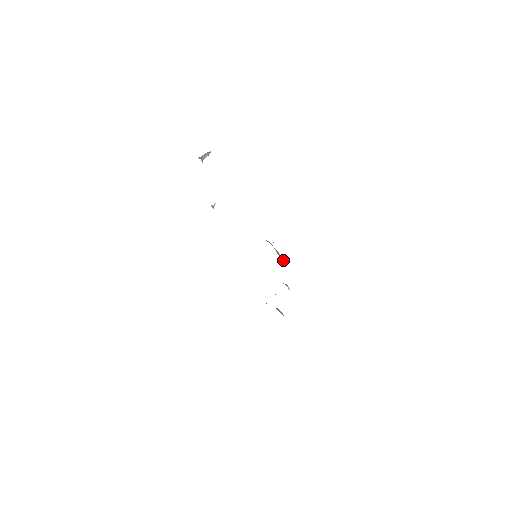
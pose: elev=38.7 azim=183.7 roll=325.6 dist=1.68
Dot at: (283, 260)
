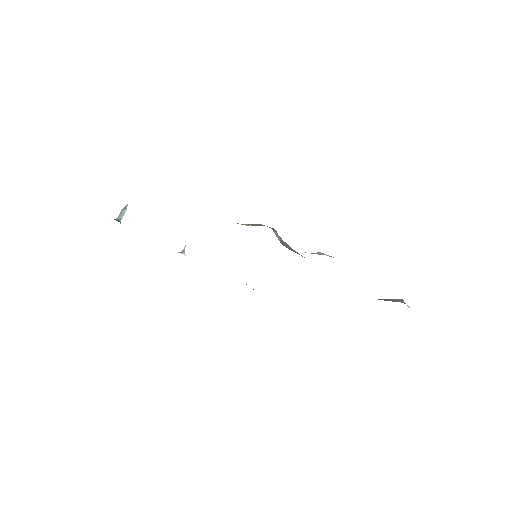
Dot at: (251, 225)
